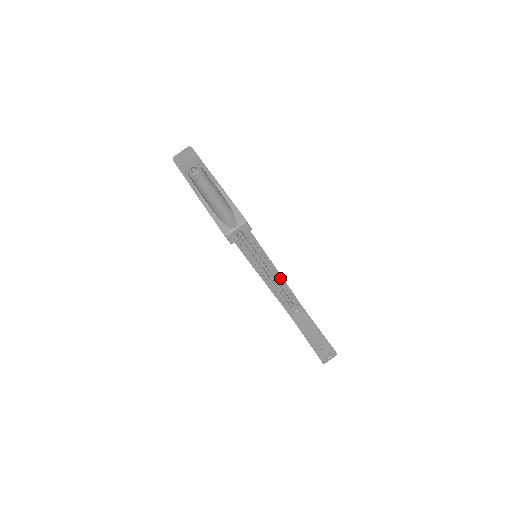
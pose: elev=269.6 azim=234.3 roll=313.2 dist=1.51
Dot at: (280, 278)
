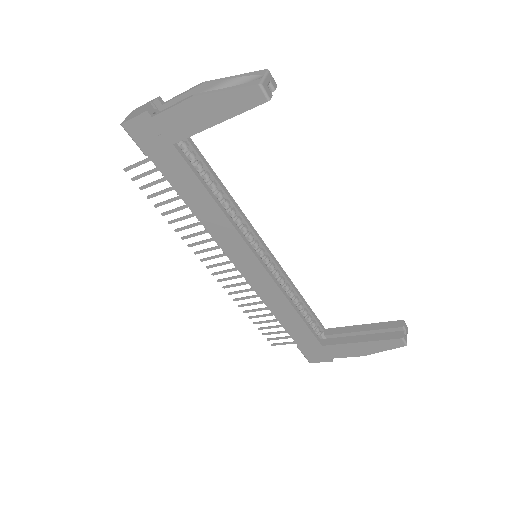
Dot at: (291, 284)
